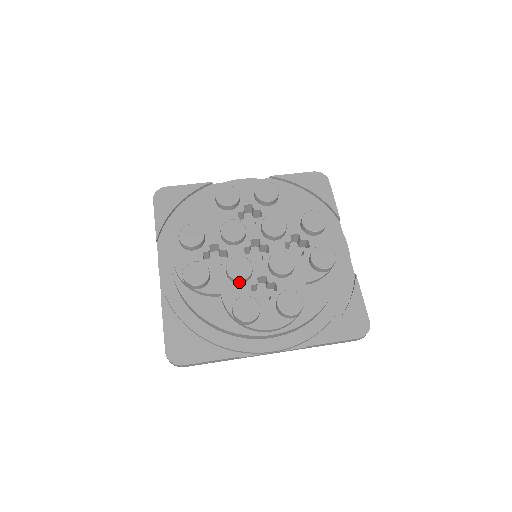
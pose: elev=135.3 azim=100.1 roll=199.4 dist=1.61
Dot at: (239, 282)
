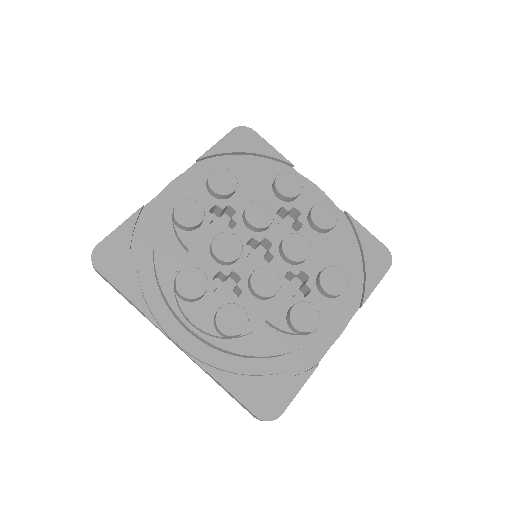
Dot at: (214, 257)
